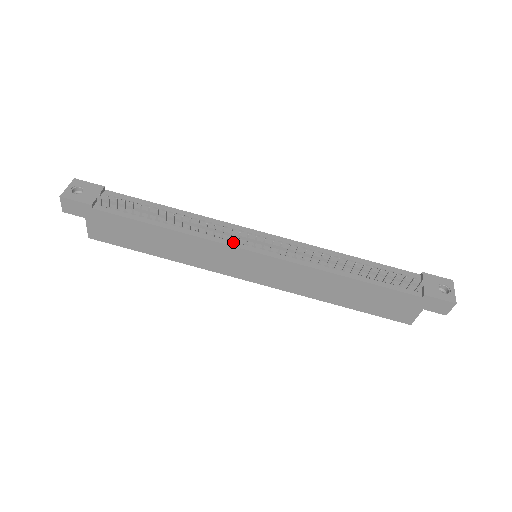
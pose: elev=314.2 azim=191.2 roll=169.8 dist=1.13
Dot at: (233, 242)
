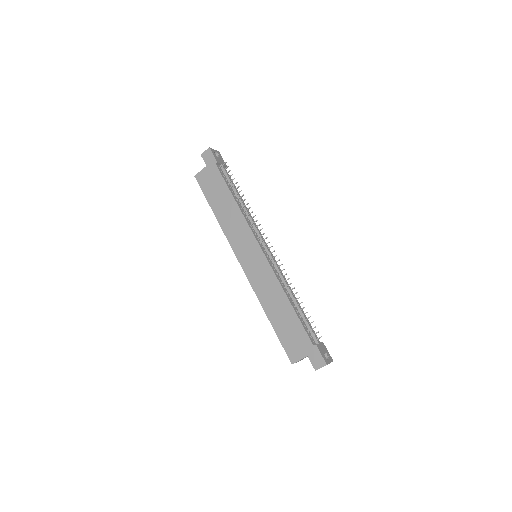
Dot at: (256, 236)
